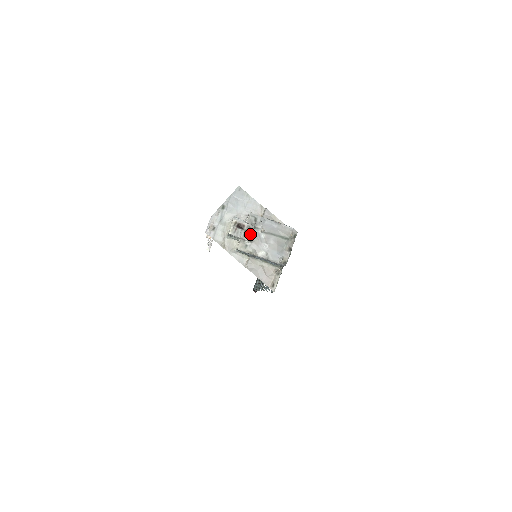
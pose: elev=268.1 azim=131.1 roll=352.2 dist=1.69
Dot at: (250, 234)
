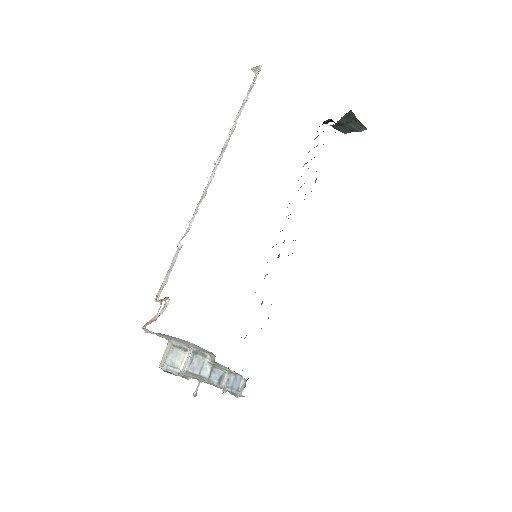
Dot at: occluded
